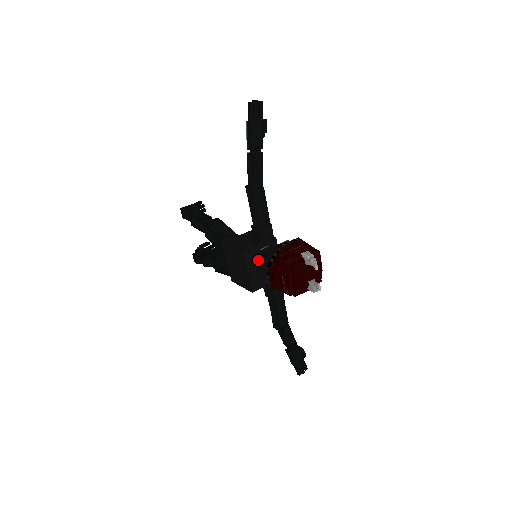
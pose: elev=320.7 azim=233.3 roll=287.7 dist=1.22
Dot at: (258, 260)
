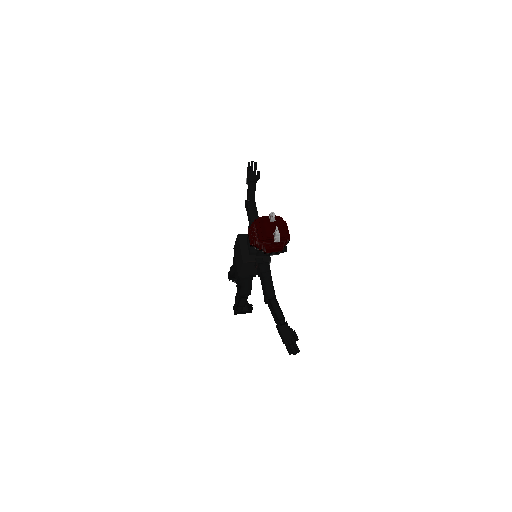
Dot at: (247, 239)
